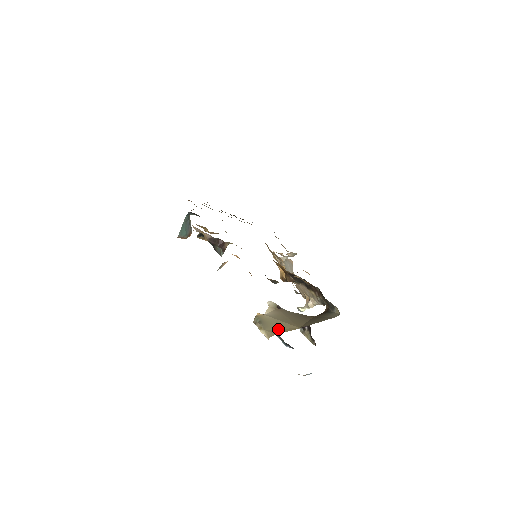
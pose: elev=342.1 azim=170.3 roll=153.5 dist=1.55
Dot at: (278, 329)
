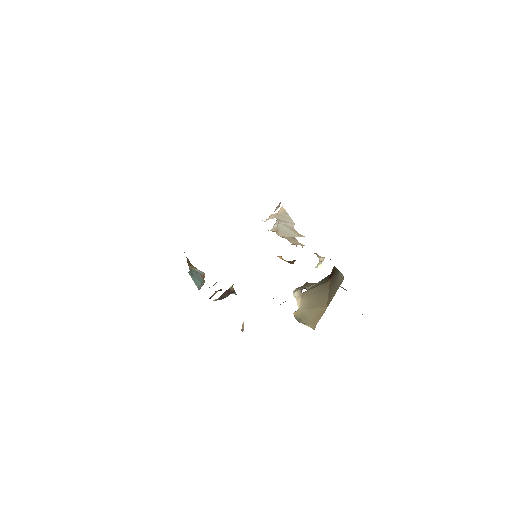
Dot at: (315, 318)
